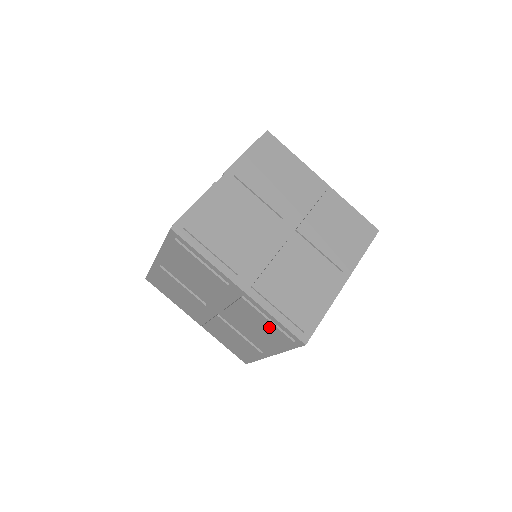
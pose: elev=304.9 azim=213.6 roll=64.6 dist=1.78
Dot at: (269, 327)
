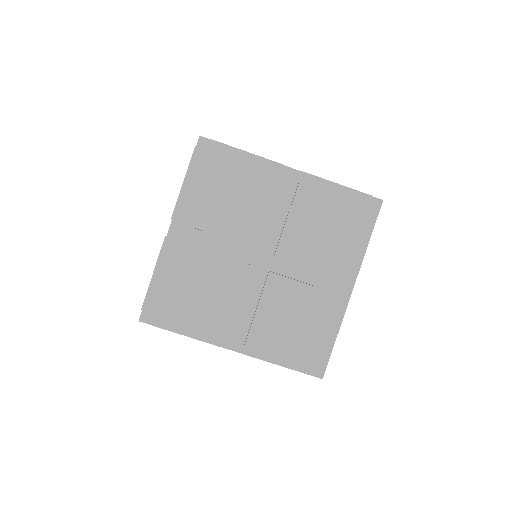
Dot at: occluded
